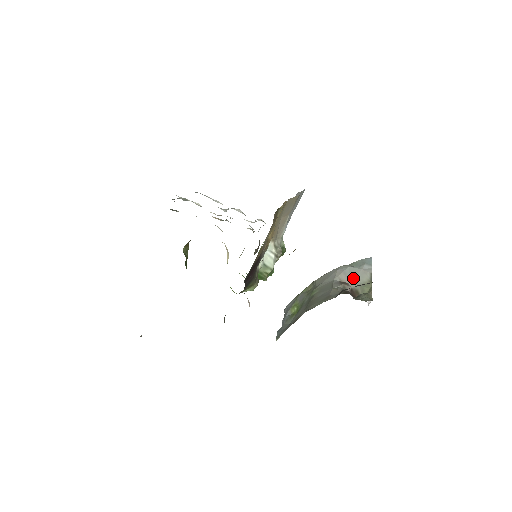
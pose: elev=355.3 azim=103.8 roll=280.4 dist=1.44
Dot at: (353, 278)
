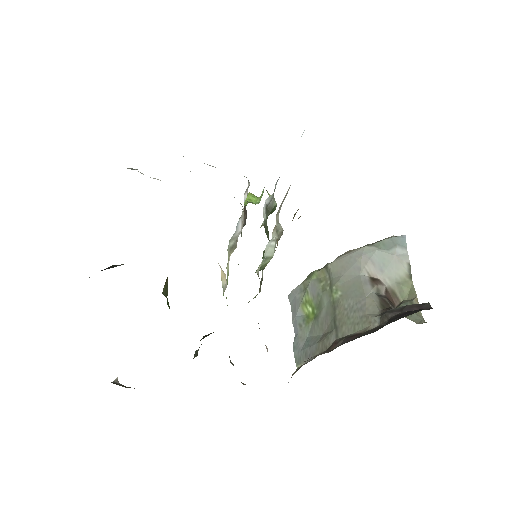
Dot at: (385, 271)
